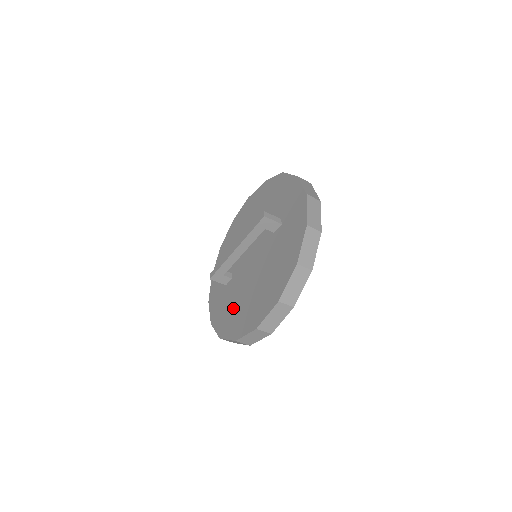
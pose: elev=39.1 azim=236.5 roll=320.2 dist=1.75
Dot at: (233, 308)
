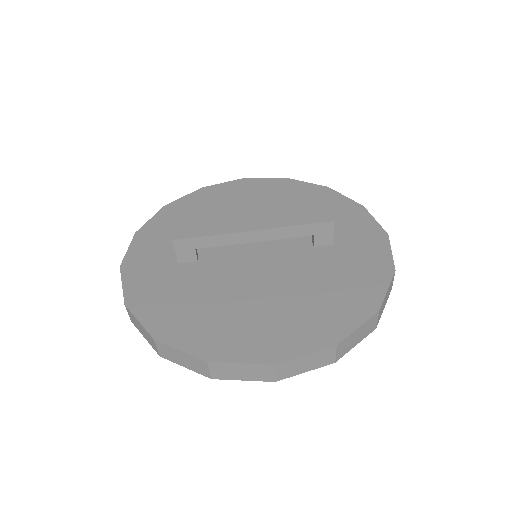
Dot at: (201, 306)
